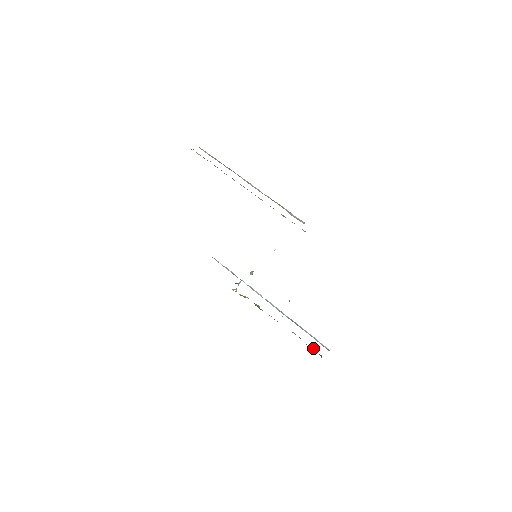
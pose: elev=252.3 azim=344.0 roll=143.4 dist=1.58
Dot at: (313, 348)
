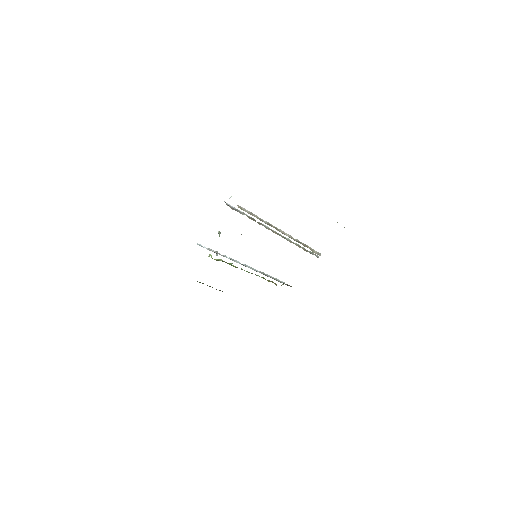
Dot at: (271, 281)
